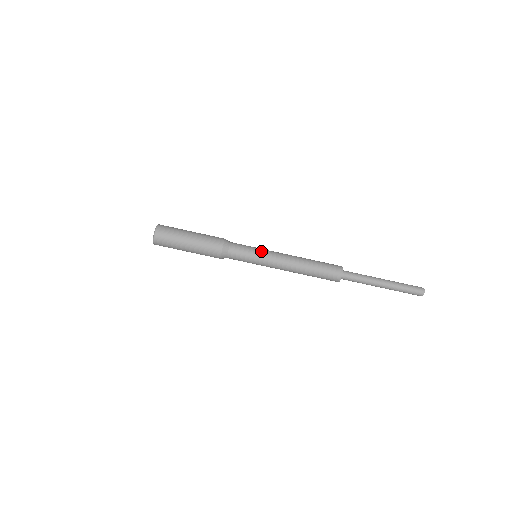
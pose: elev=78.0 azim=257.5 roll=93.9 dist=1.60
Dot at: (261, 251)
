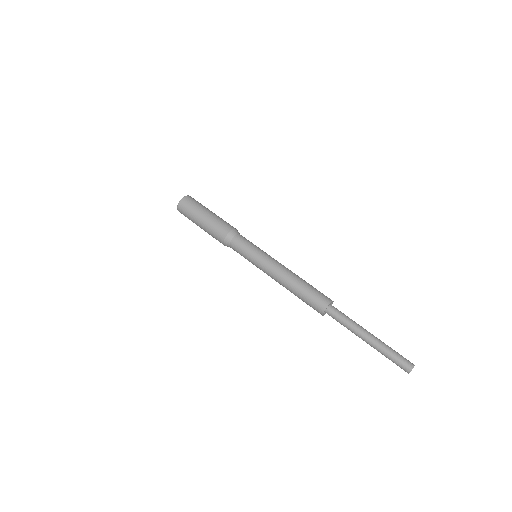
Dot at: (262, 251)
